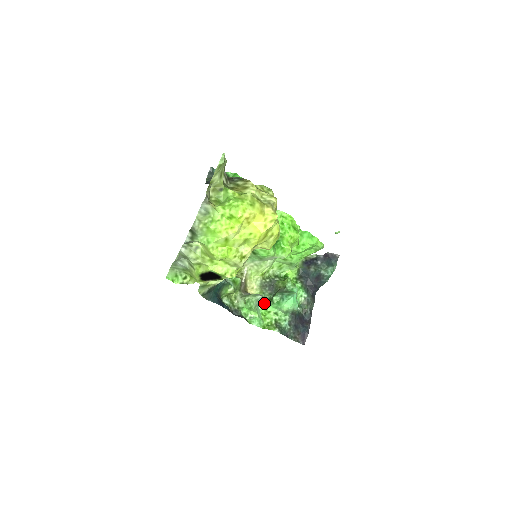
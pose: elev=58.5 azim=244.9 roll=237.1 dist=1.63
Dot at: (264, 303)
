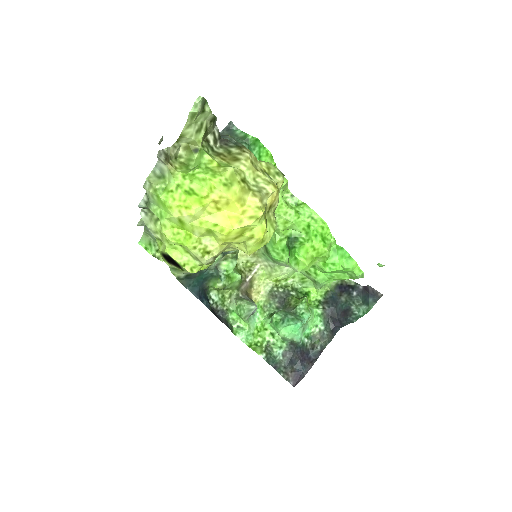
Dot at: (265, 316)
